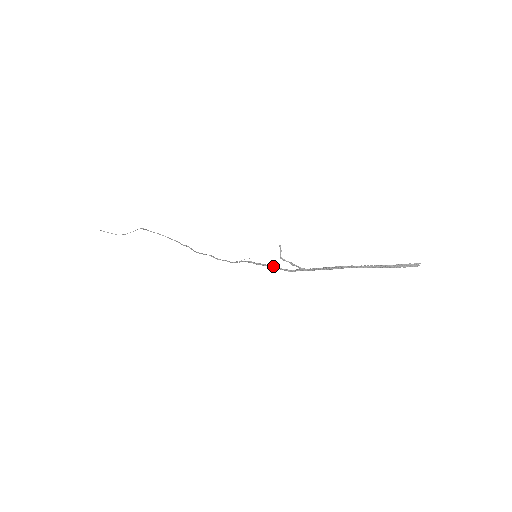
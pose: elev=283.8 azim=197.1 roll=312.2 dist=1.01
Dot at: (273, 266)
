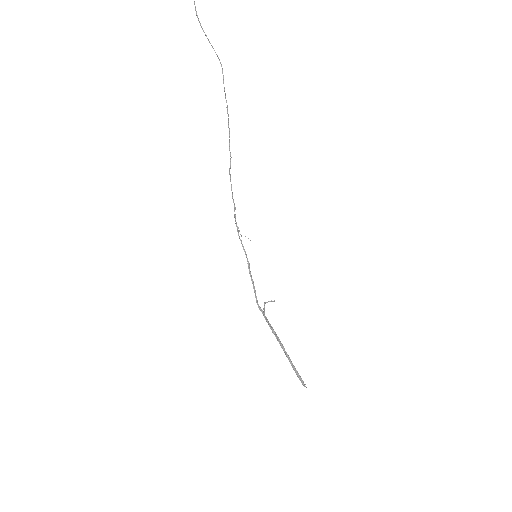
Dot at: occluded
